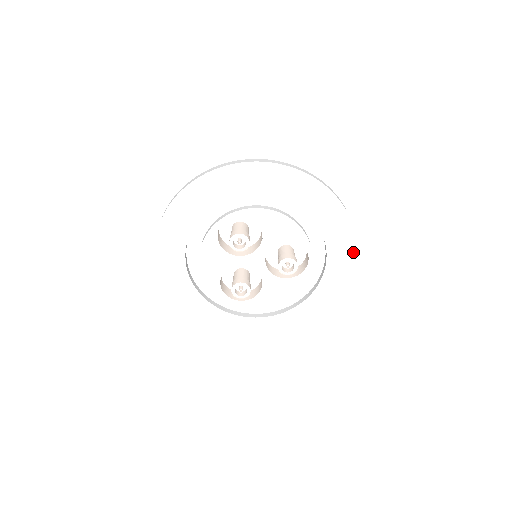
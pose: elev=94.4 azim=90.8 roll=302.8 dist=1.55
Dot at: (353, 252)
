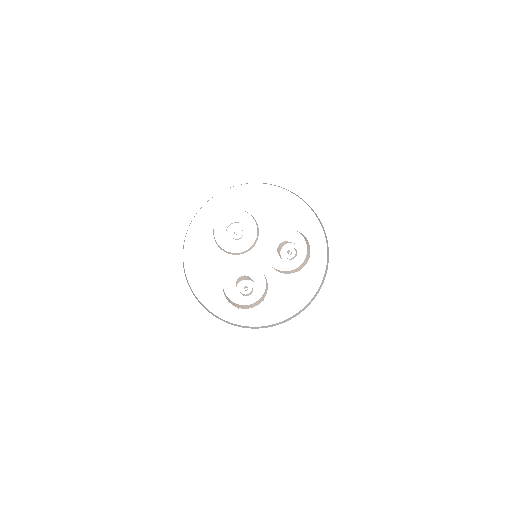
Dot at: (353, 232)
